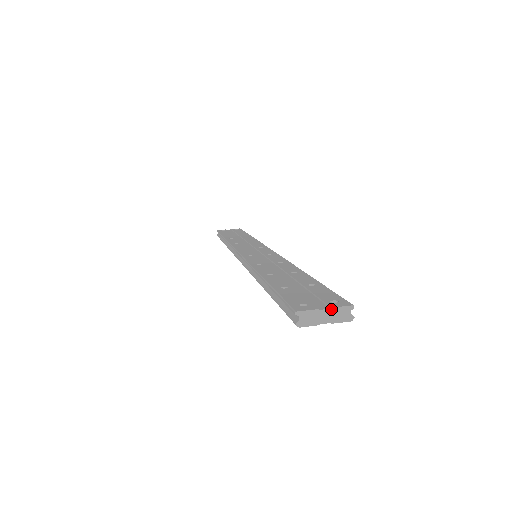
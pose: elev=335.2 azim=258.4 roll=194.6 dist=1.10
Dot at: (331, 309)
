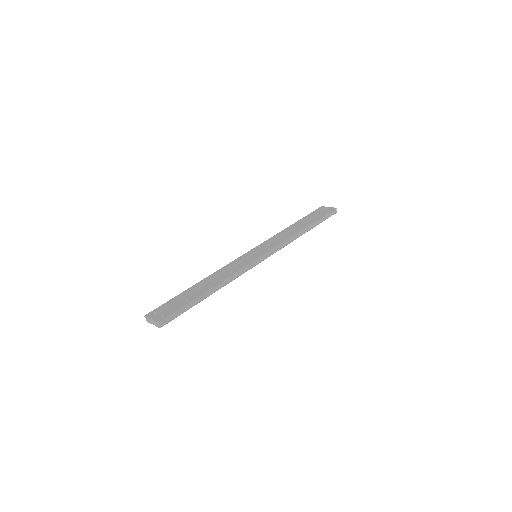
Dot at: (153, 320)
